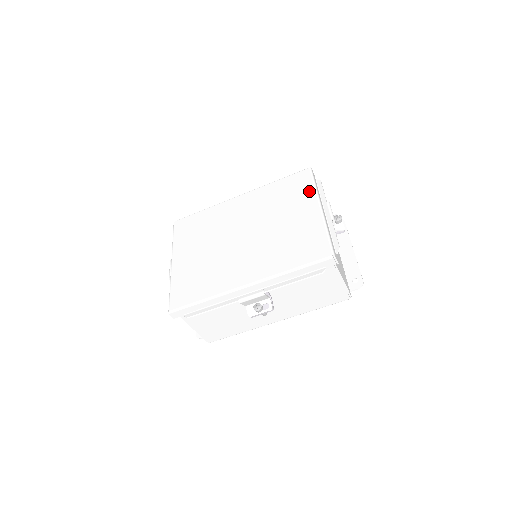
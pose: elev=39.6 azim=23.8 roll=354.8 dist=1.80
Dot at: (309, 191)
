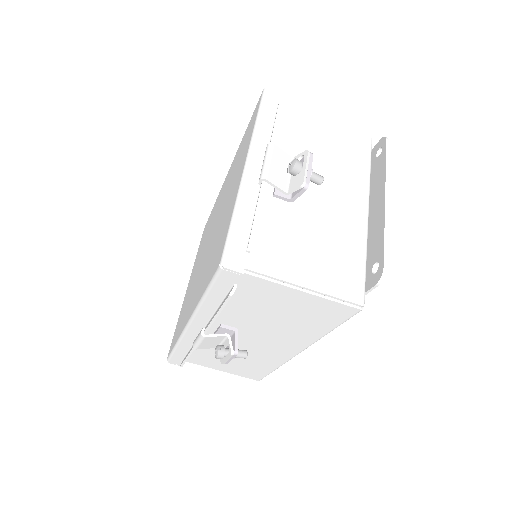
Dot at: (249, 137)
